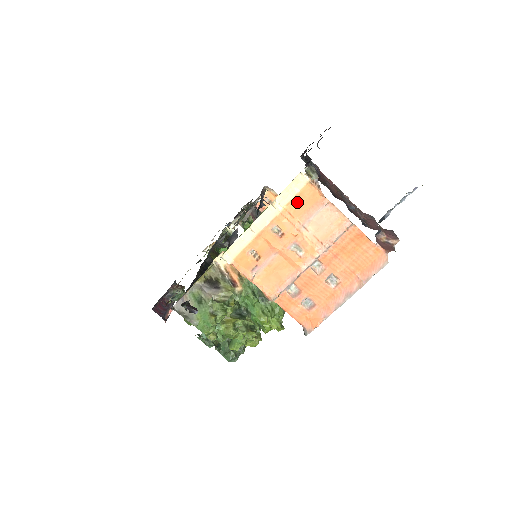
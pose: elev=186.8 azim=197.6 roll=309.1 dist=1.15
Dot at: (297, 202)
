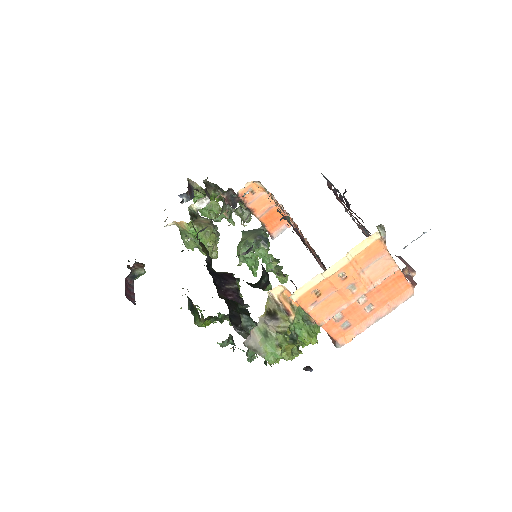
Dot at: (364, 253)
